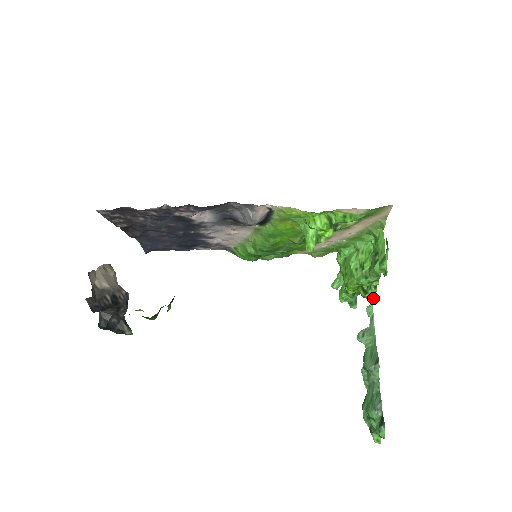
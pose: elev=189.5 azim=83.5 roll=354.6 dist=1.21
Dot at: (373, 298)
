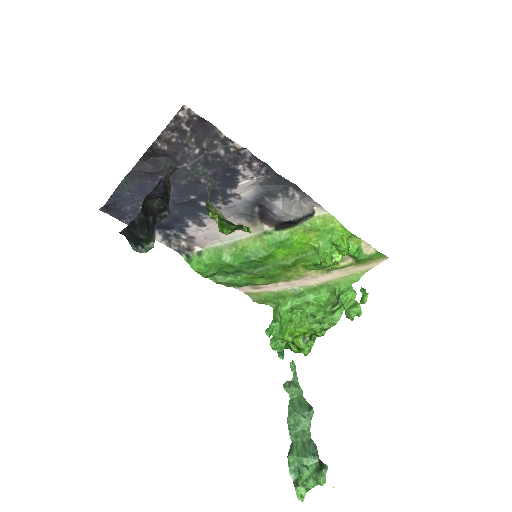
Dot at: (308, 350)
